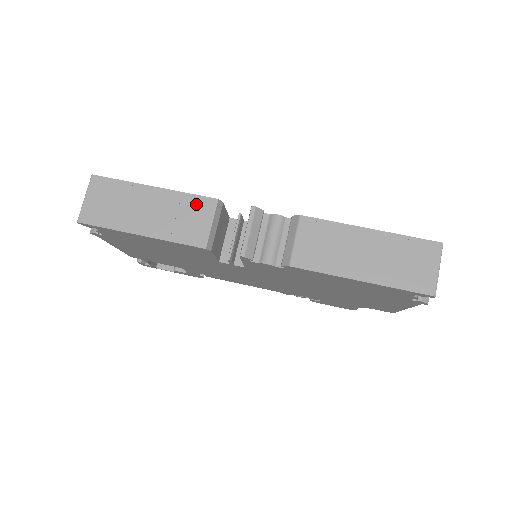
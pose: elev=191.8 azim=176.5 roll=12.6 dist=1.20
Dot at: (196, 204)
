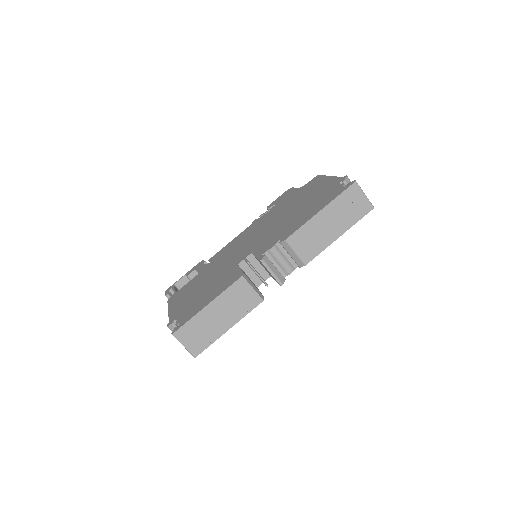
Dot at: (236, 289)
